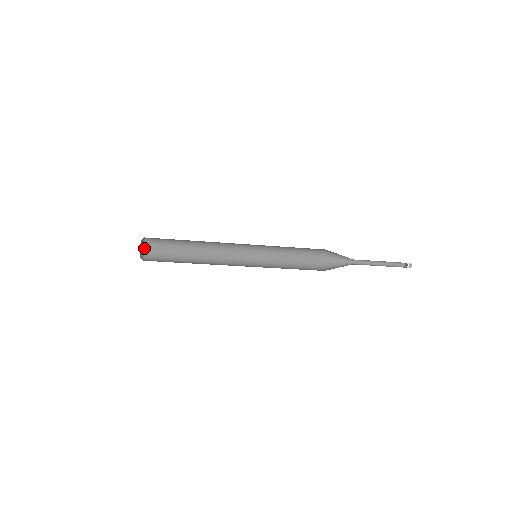
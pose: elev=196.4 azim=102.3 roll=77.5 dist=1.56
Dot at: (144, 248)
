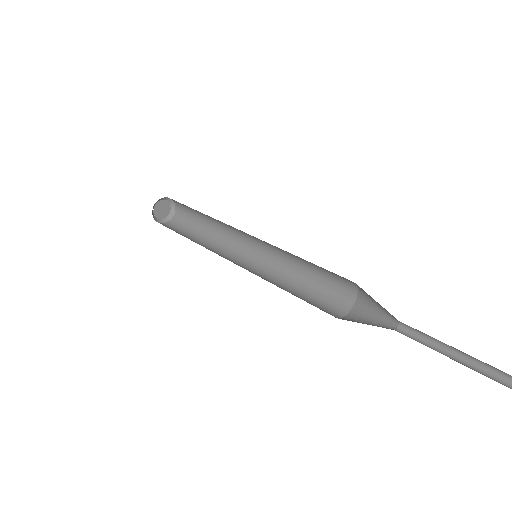
Dot at: (169, 198)
